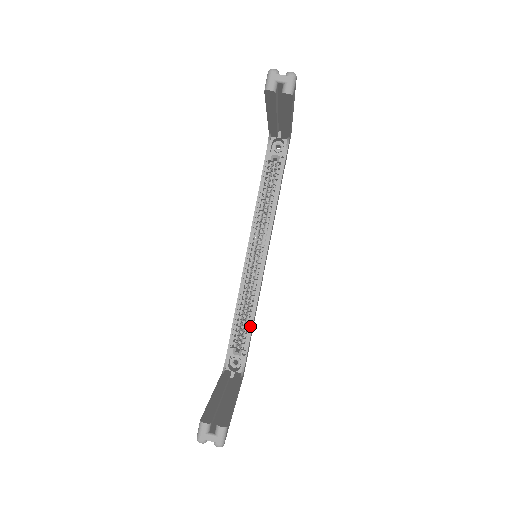
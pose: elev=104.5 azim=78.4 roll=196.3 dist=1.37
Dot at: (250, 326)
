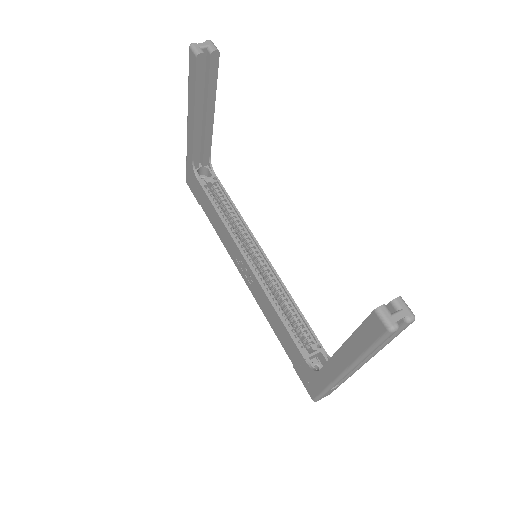
Dot at: (301, 317)
